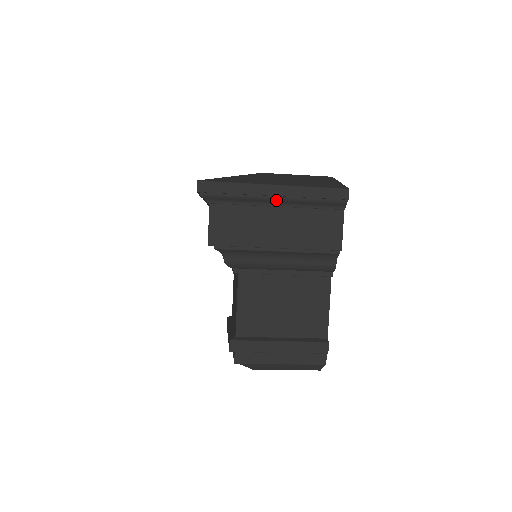
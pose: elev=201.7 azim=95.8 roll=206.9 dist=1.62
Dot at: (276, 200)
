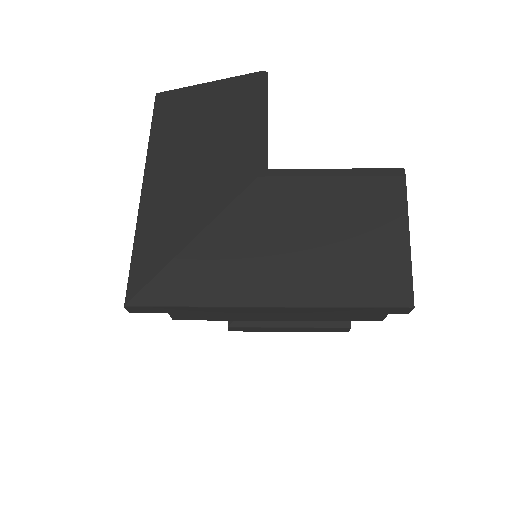
Dot at: occluded
